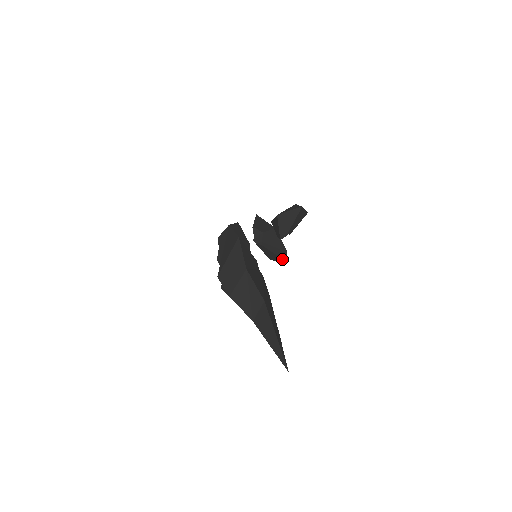
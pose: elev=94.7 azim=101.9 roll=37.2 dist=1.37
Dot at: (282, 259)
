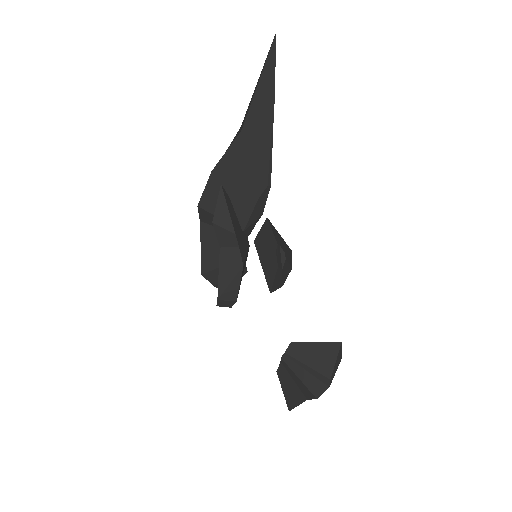
Dot at: (332, 343)
